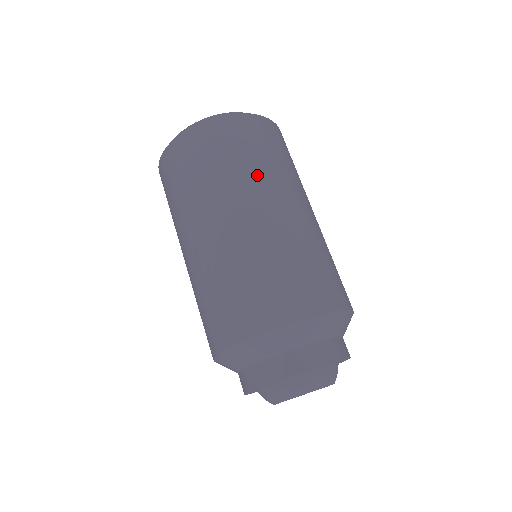
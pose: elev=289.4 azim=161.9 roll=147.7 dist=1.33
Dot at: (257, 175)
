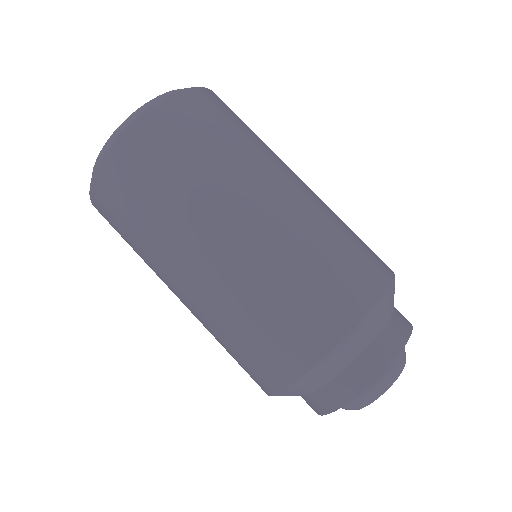
Dot at: (272, 151)
